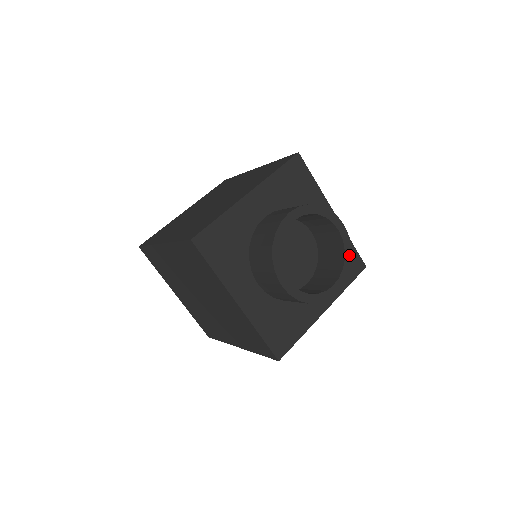
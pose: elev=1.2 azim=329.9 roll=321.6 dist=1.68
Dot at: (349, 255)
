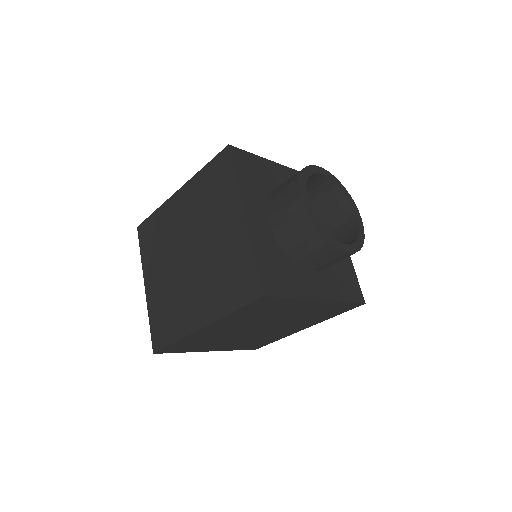
Dot at: (362, 239)
